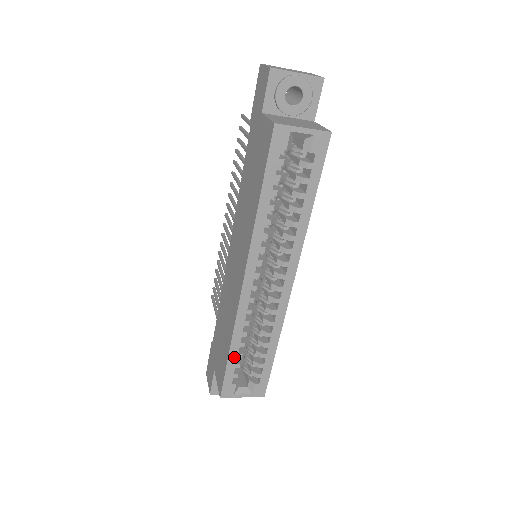
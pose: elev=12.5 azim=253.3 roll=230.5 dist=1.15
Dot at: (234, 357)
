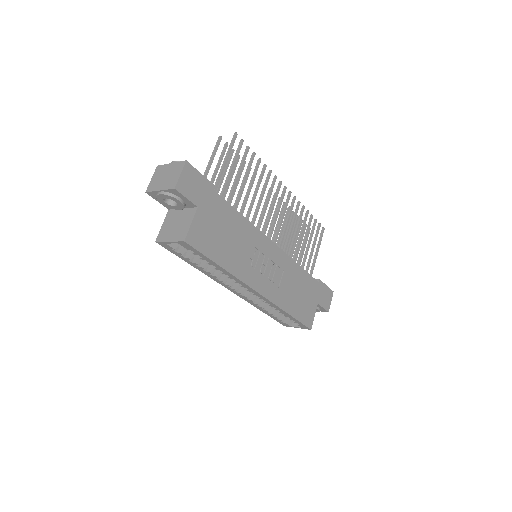
Dot at: (269, 314)
